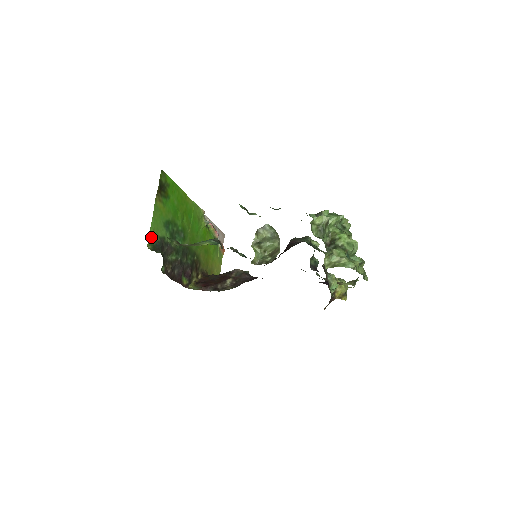
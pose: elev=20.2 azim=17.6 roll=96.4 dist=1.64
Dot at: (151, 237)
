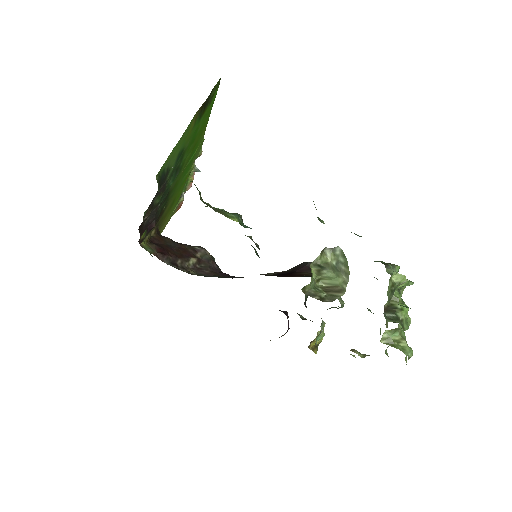
Dot at: (164, 164)
